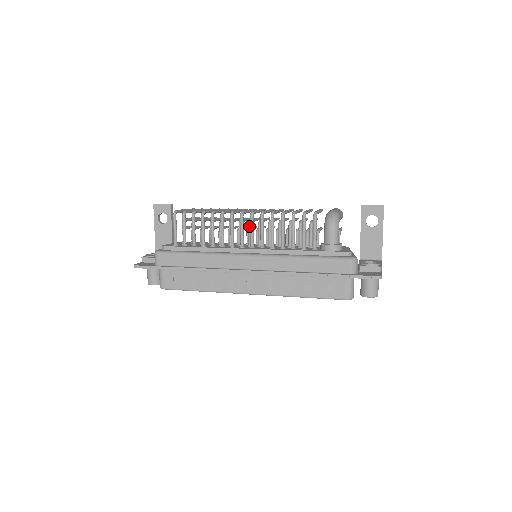
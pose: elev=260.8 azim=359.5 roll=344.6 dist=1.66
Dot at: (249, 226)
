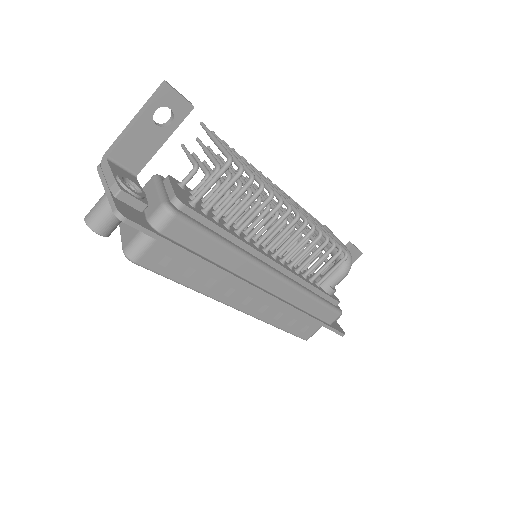
Dot at: (283, 226)
